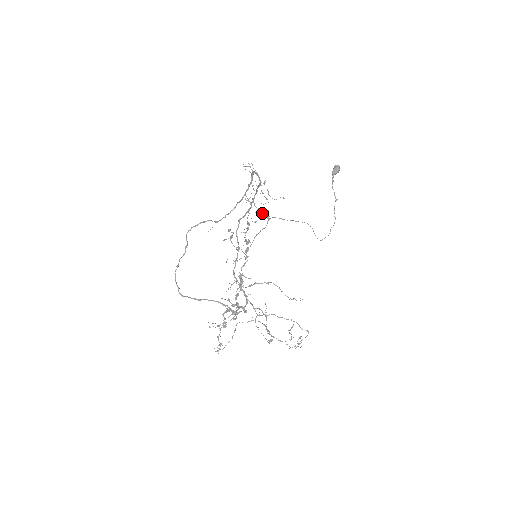
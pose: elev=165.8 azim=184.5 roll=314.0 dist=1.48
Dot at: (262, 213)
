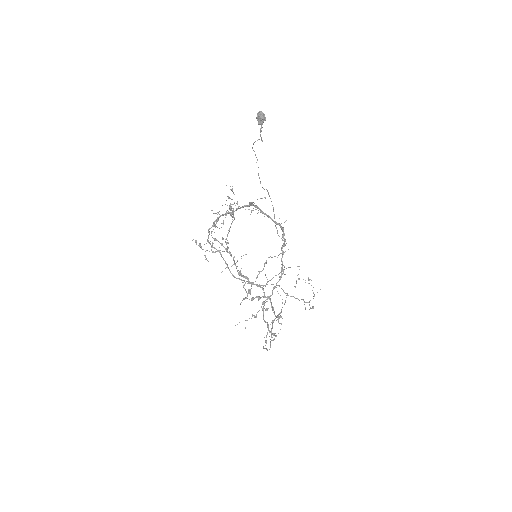
Dot at: occluded
